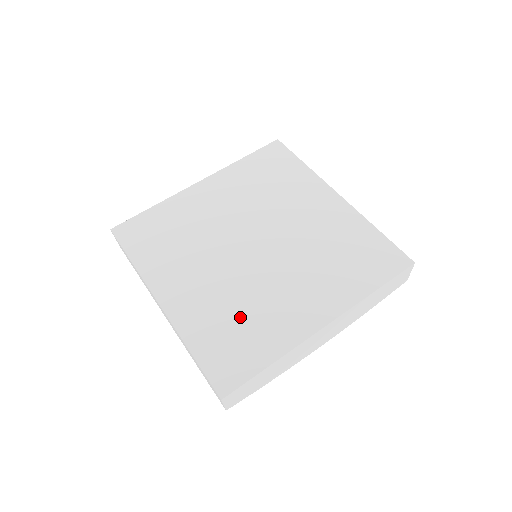
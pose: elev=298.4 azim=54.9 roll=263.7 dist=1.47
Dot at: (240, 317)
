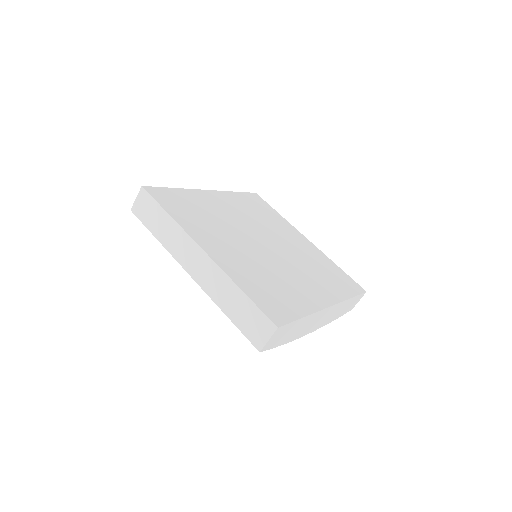
Dot at: (271, 281)
